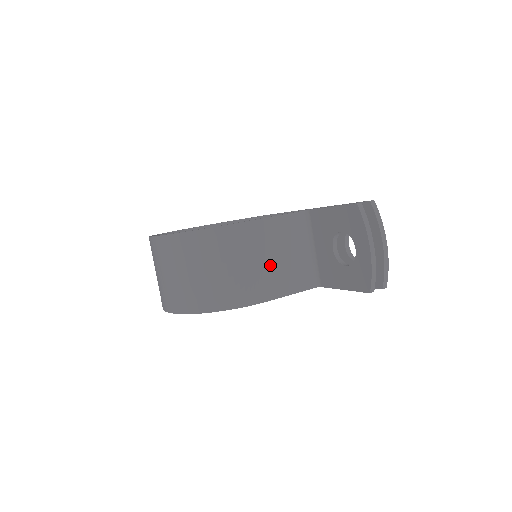
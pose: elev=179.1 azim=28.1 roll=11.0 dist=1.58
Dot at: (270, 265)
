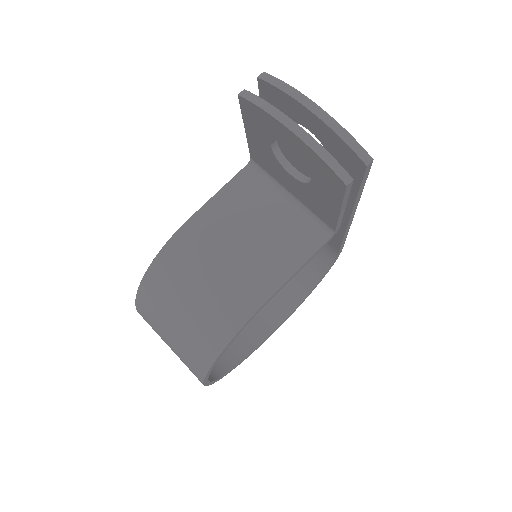
Dot at: (243, 254)
